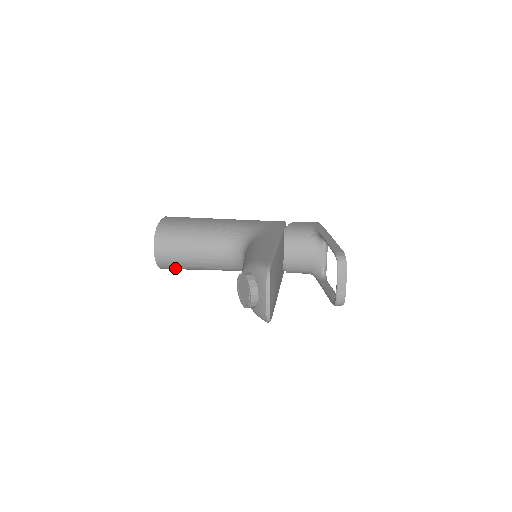
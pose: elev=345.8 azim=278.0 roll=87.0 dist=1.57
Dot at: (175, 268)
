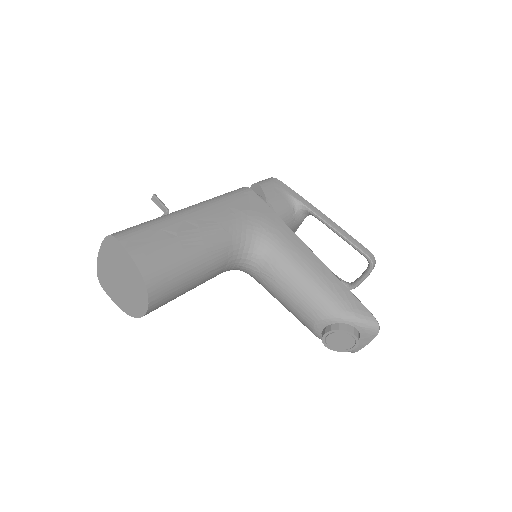
Dot at: occluded
